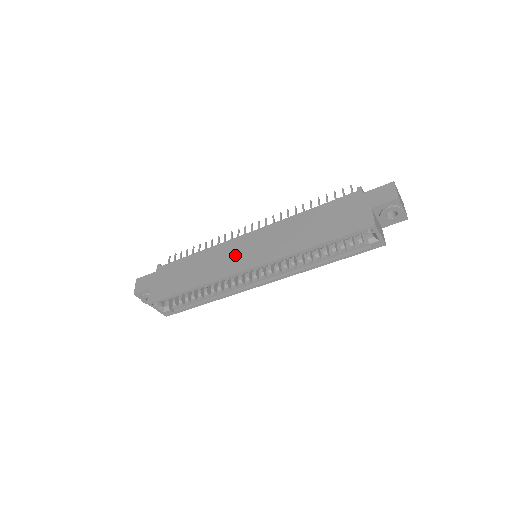
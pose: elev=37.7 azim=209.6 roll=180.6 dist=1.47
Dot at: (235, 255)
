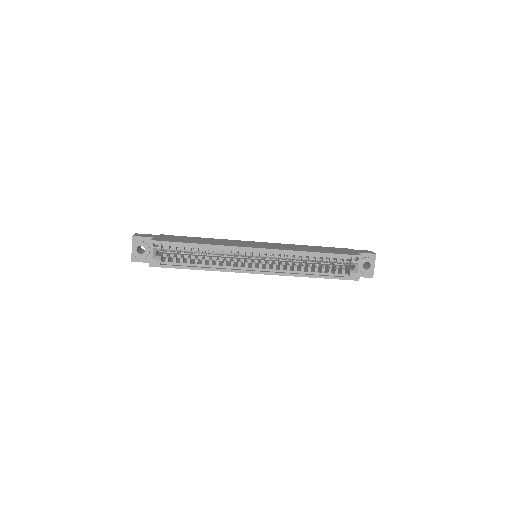
Dot at: (244, 243)
